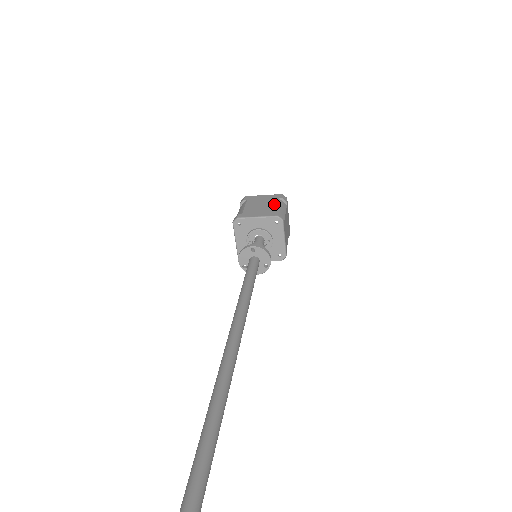
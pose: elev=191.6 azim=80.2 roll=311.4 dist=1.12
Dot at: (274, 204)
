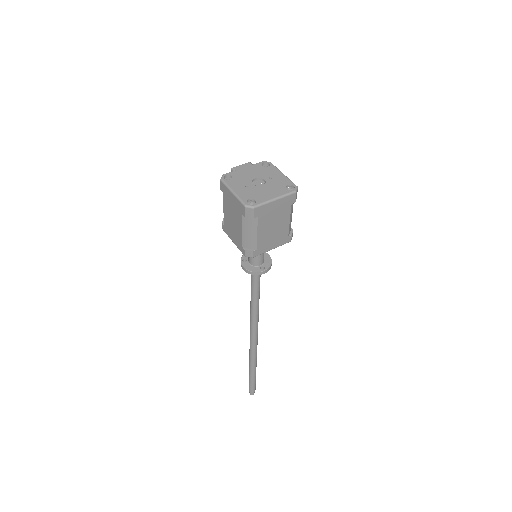
Dot at: (288, 221)
